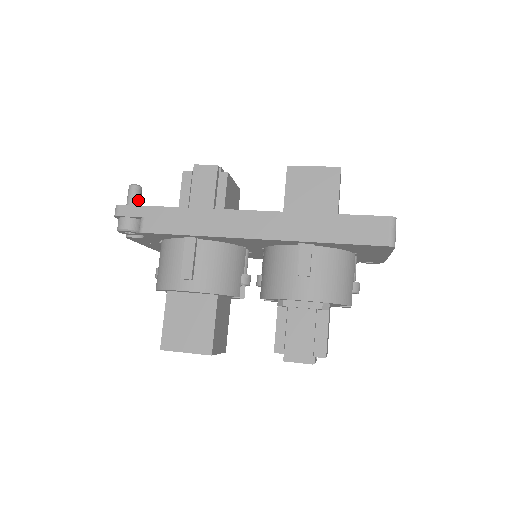
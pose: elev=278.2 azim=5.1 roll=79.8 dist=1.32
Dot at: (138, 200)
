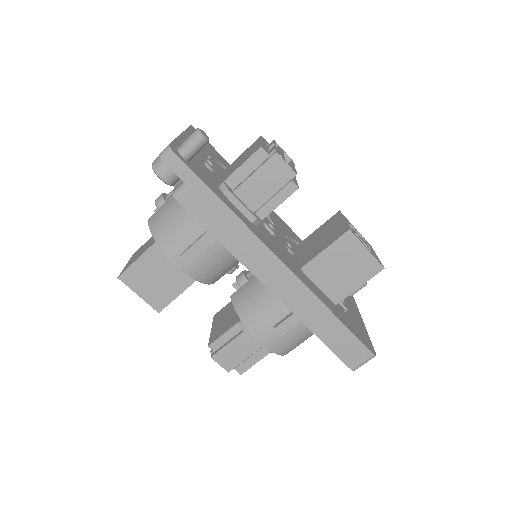
Dot at: (195, 153)
